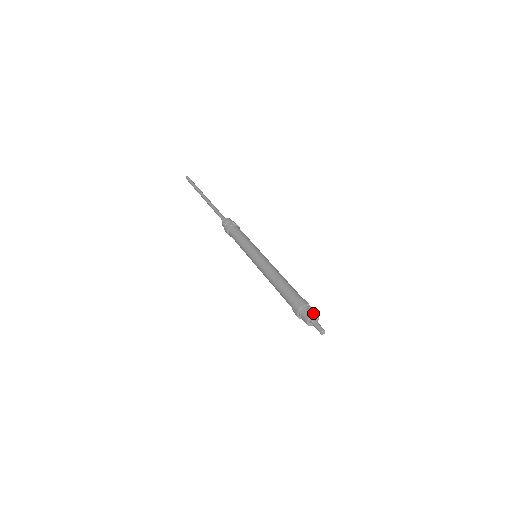
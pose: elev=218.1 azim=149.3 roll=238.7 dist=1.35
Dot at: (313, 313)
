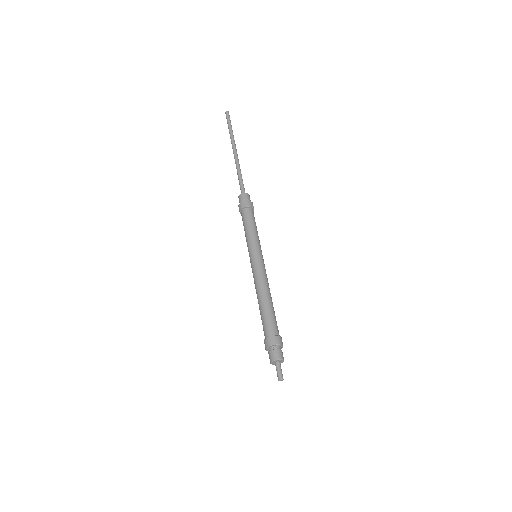
Dot at: occluded
